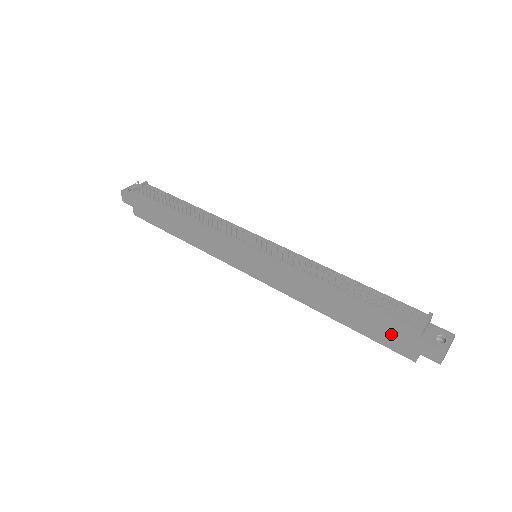
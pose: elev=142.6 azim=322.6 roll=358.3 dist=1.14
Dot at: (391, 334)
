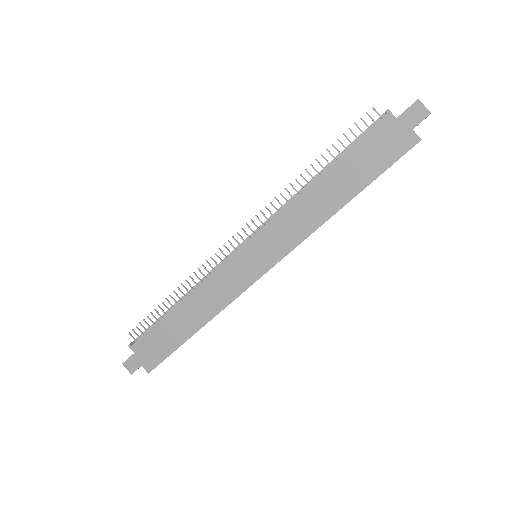
Dot at: (382, 146)
